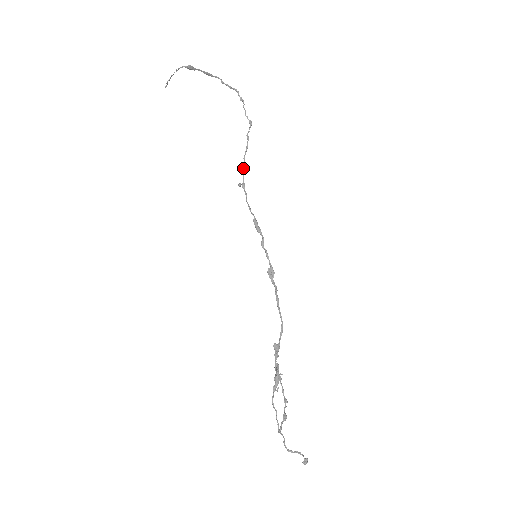
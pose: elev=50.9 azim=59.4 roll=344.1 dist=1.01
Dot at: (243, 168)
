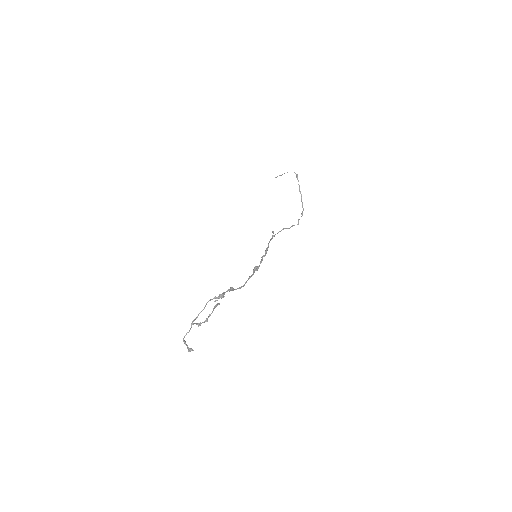
Dot at: (280, 231)
